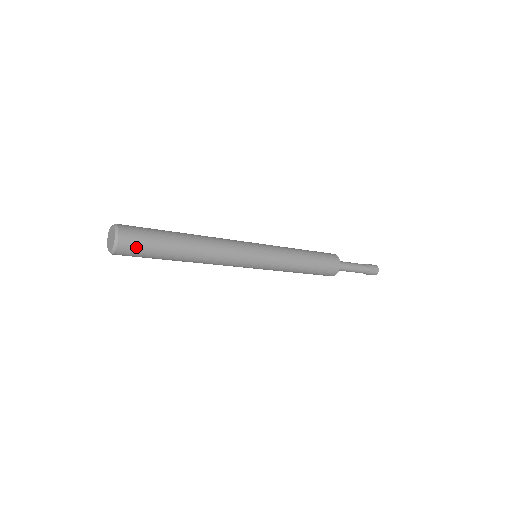
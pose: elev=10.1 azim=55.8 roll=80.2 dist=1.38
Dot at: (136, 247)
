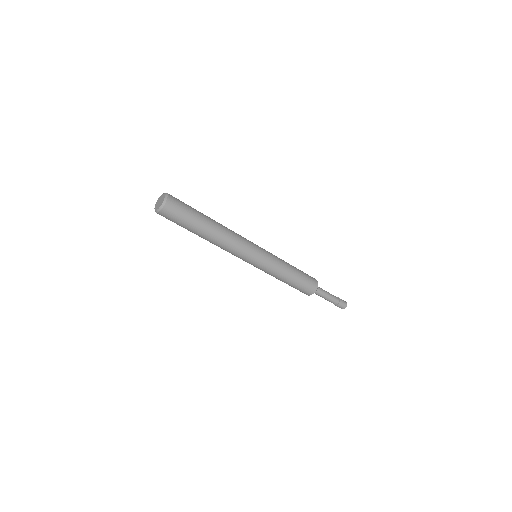
Dot at: (178, 208)
